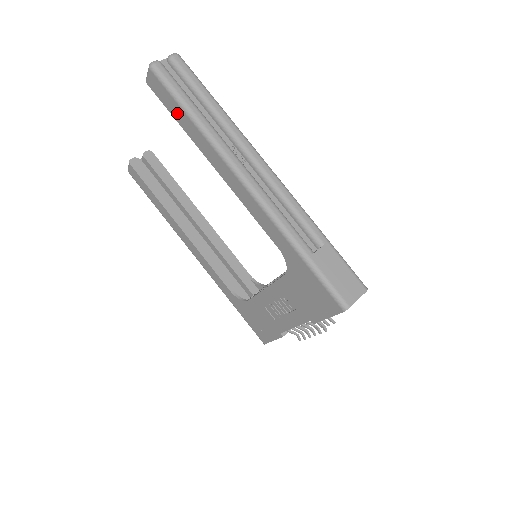
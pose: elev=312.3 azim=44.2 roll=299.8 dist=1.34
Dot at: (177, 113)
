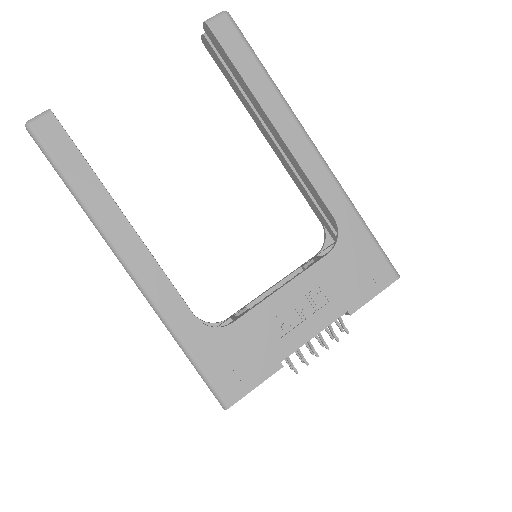
Dot at: (244, 63)
